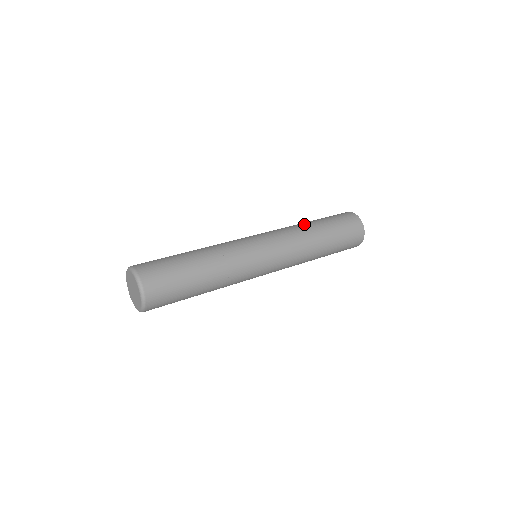
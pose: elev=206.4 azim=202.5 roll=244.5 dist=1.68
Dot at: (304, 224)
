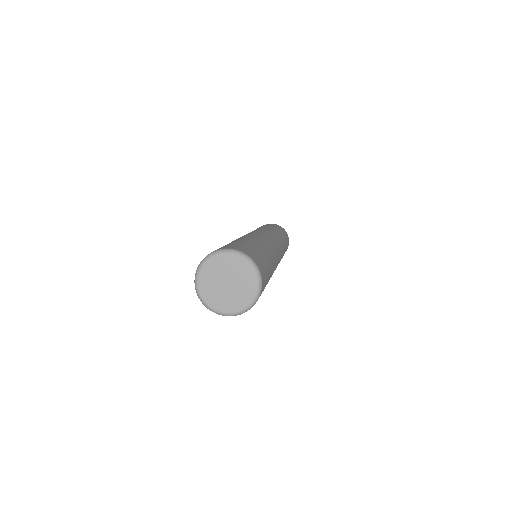
Dot at: occluded
